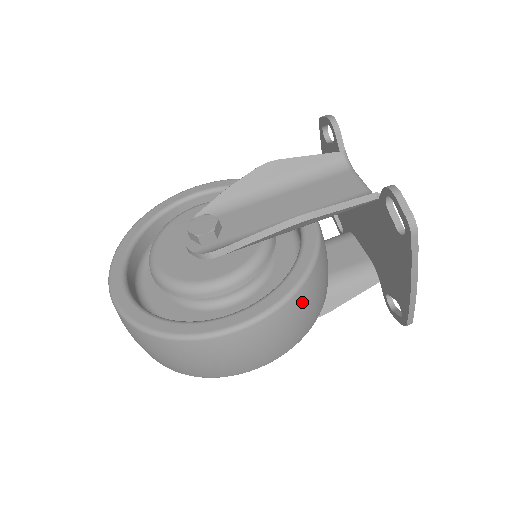
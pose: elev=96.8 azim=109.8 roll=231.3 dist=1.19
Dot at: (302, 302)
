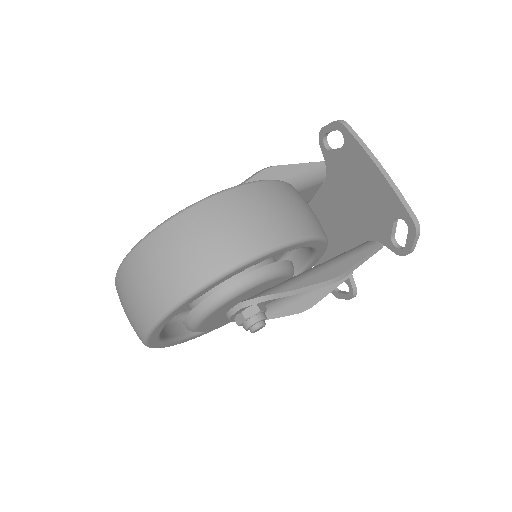
Dot at: (289, 192)
